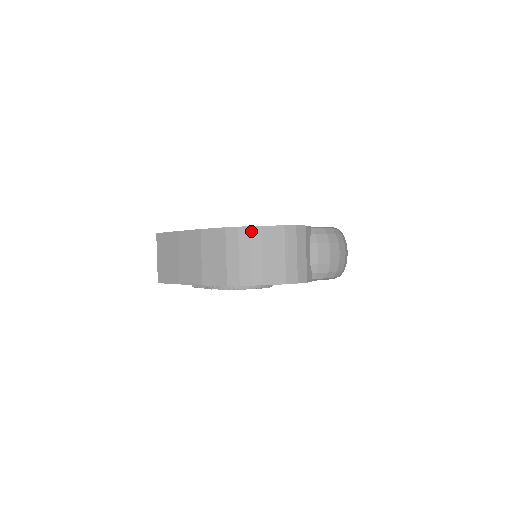
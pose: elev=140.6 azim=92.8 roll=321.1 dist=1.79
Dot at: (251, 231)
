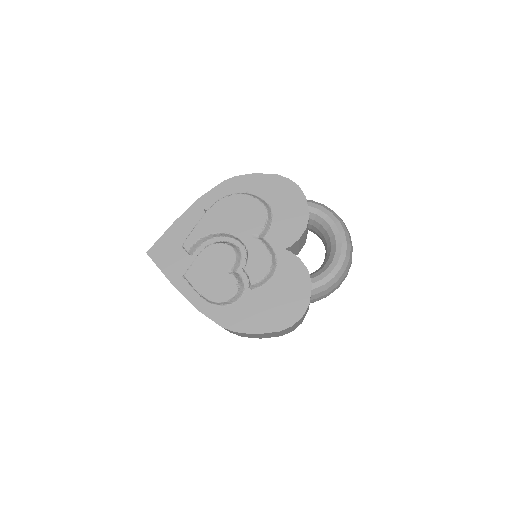
Dot at: occluded
